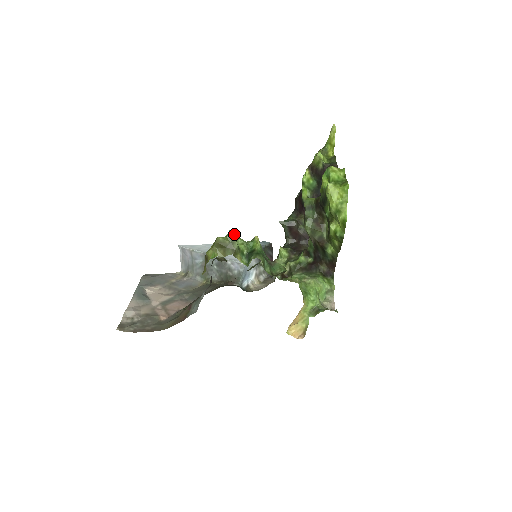
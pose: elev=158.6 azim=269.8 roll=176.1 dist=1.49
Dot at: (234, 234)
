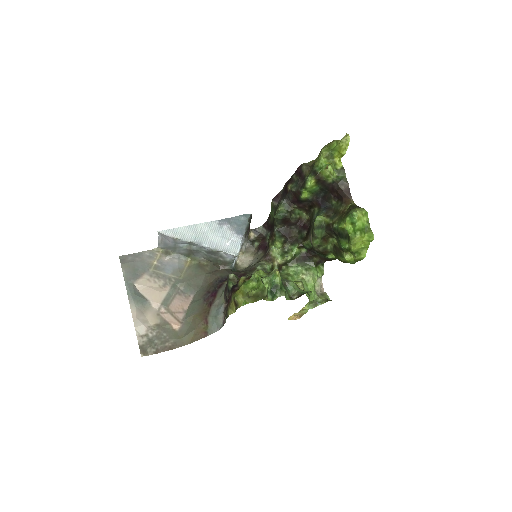
Dot at: (261, 278)
